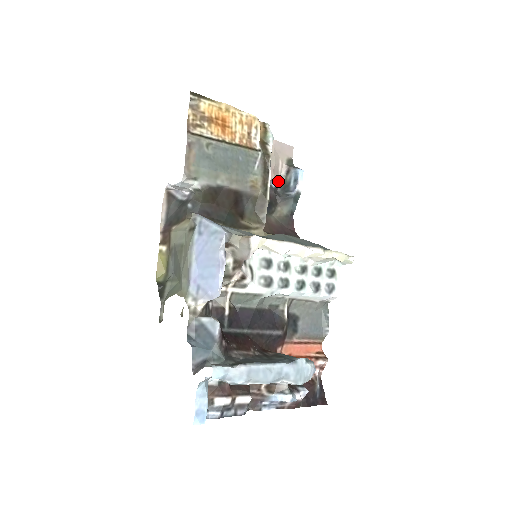
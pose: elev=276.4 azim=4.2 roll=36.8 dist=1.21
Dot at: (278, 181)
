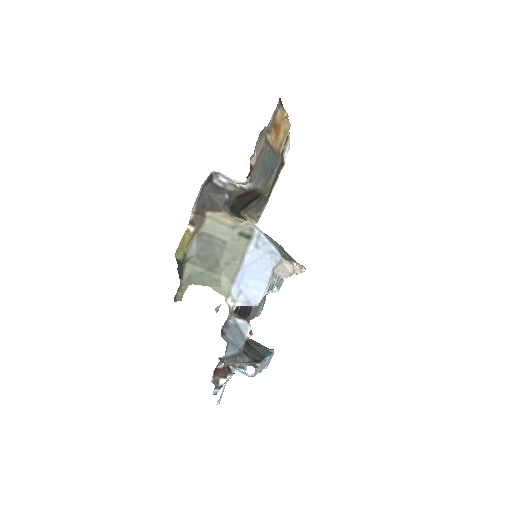
Dot at: occluded
